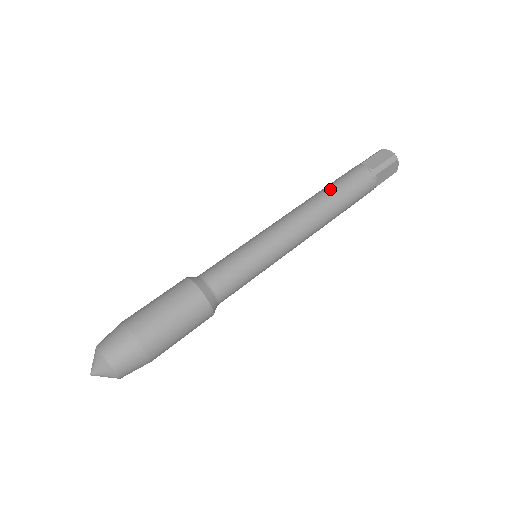
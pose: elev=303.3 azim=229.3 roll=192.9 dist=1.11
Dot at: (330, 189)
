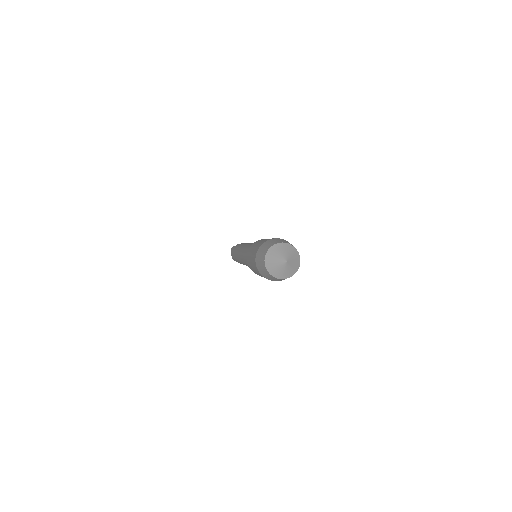
Dot at: (244, 243)
